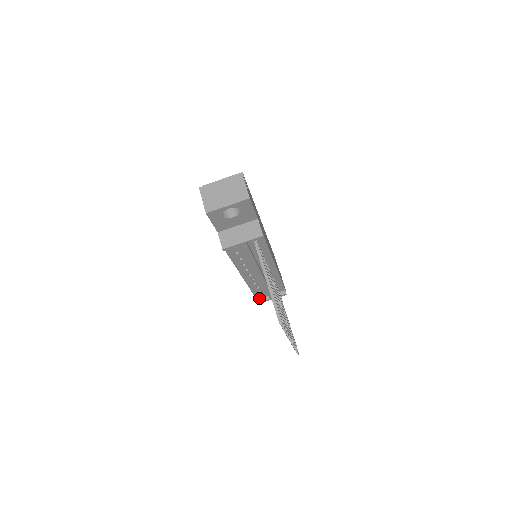
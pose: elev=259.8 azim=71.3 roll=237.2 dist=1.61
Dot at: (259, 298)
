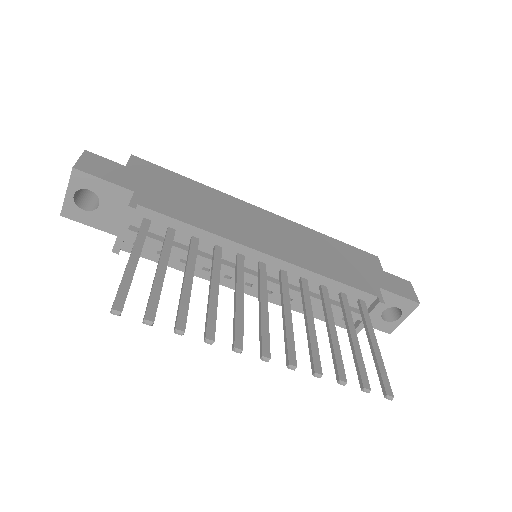
Dot at: occluded
